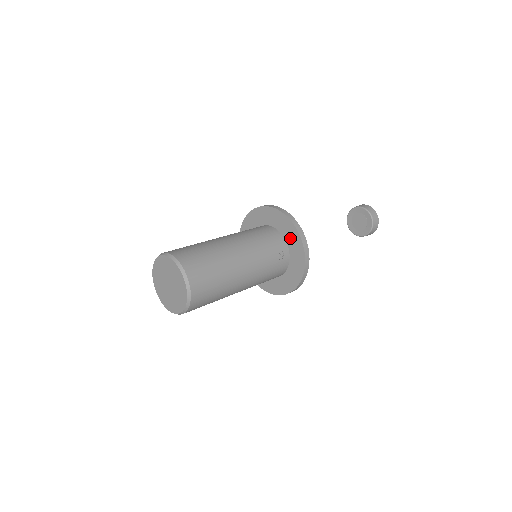
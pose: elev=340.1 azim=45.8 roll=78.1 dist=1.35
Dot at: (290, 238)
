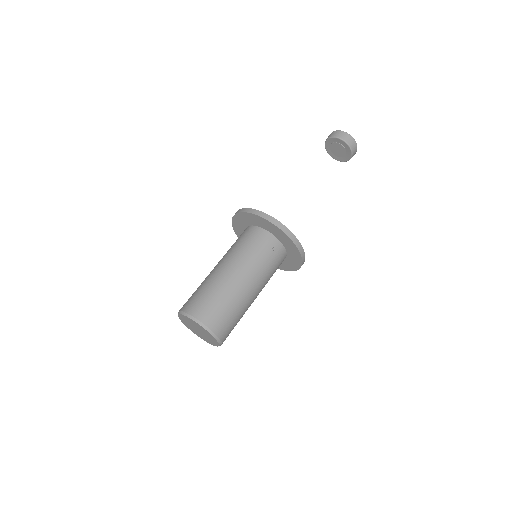
Dot at: (270, 229)
